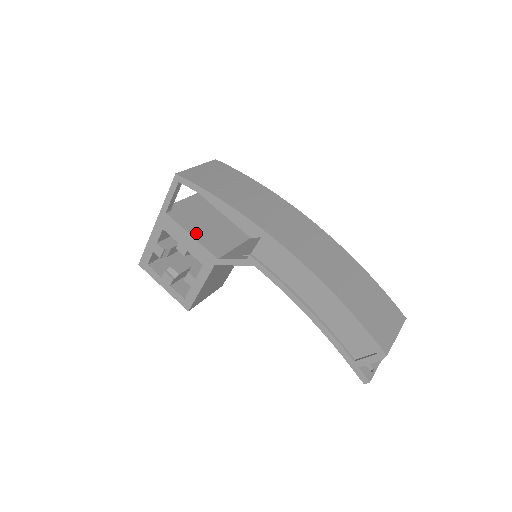
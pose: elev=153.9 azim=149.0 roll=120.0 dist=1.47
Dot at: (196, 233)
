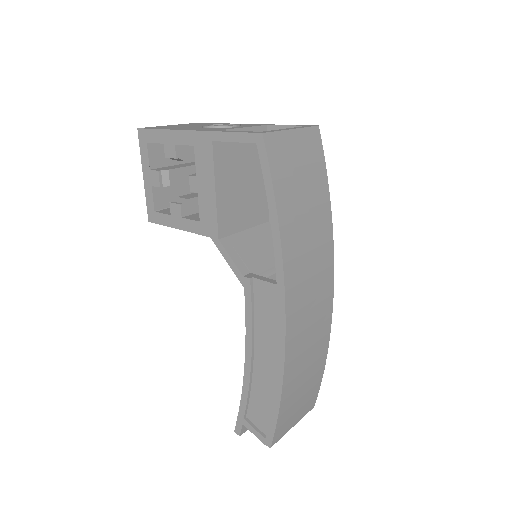
Dot at: (223, 190)
